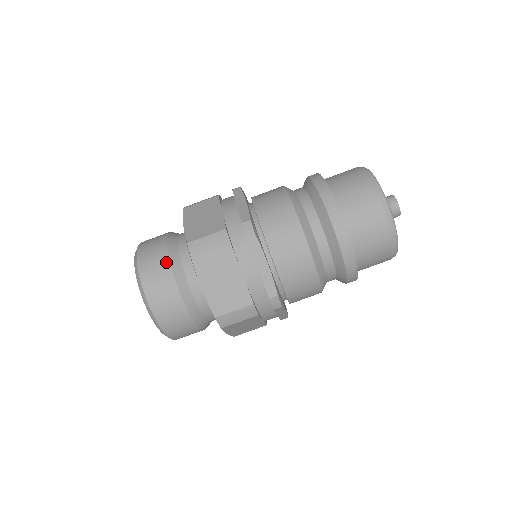
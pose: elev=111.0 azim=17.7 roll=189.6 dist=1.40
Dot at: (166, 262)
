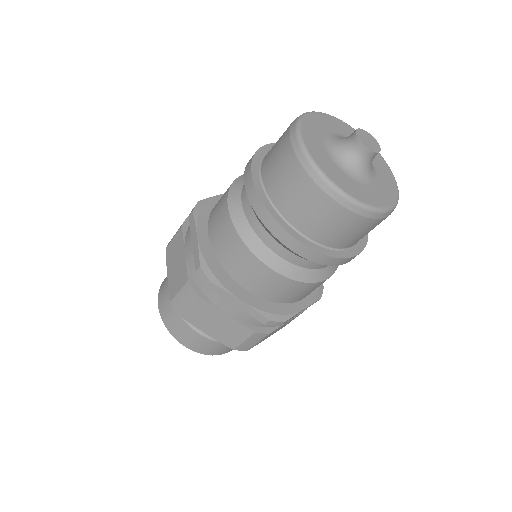
Dot at: occluded
